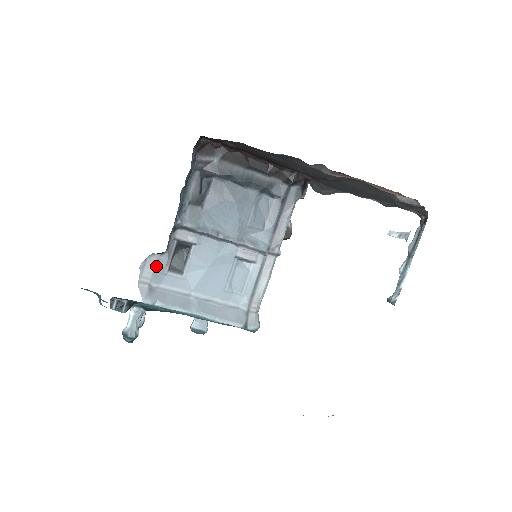
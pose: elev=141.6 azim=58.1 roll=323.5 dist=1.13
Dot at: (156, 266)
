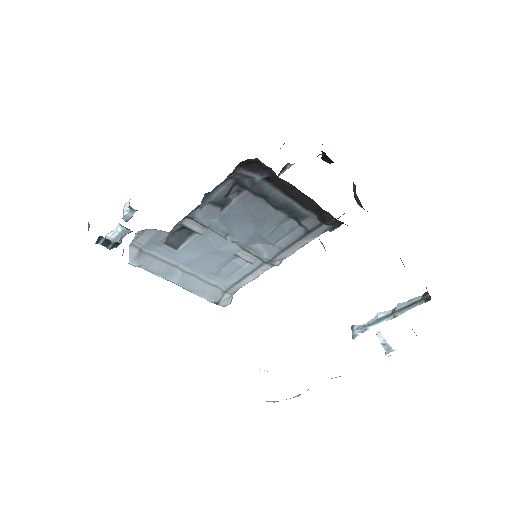
Dot at: (153, 238)
